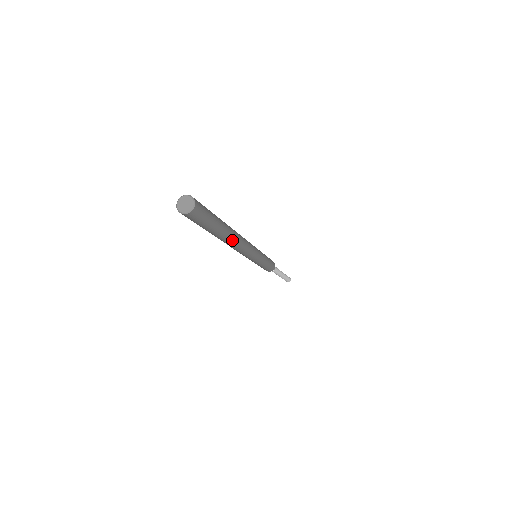
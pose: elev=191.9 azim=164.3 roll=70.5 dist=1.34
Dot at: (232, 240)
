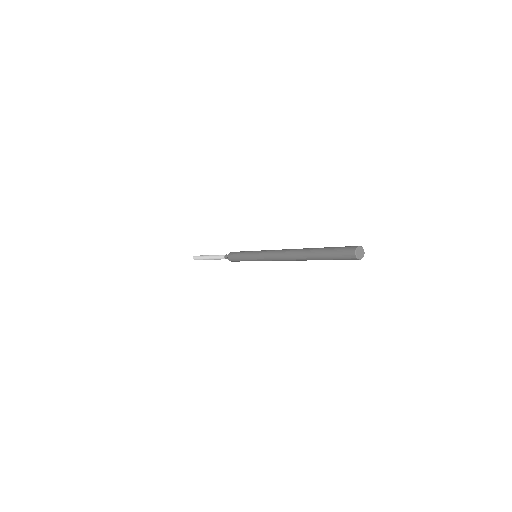
Dot at: (303, 260)
